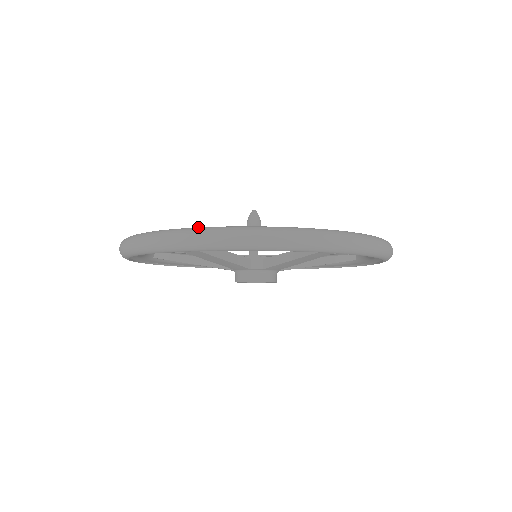
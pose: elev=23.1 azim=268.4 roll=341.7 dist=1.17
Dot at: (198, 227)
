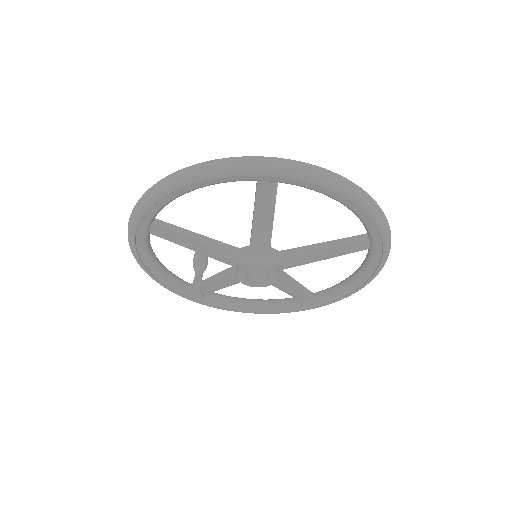
Dot at: occluded
